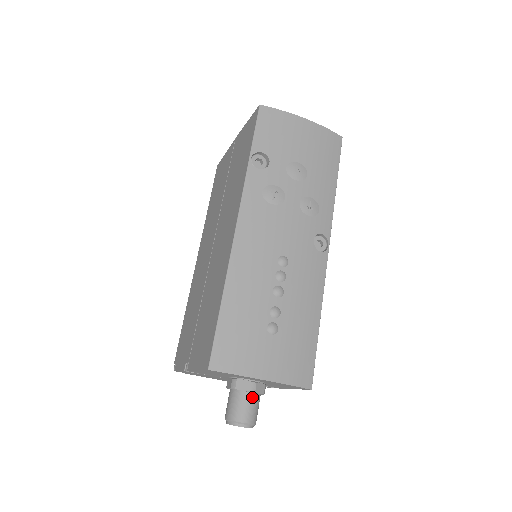
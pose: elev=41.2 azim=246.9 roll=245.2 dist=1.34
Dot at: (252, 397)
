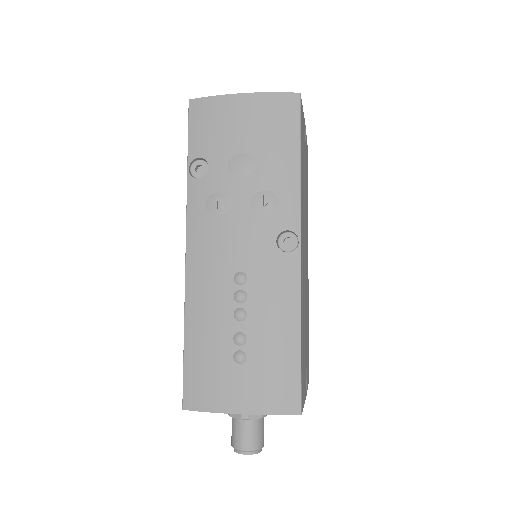
Dot at: (248, 423)
